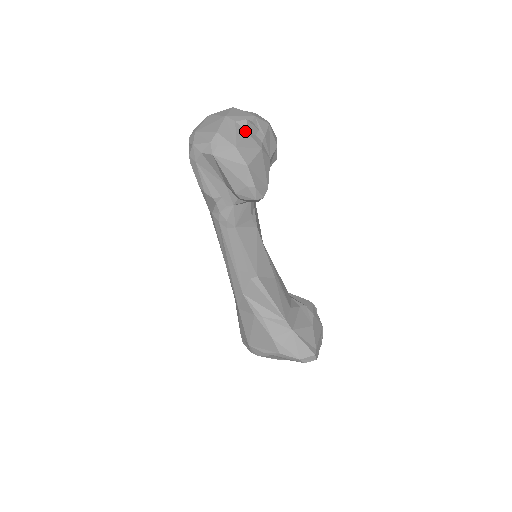
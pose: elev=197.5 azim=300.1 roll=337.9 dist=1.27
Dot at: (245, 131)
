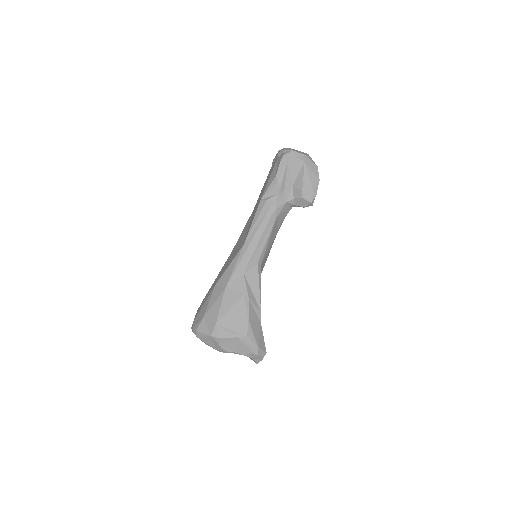
Dot at: occluded
